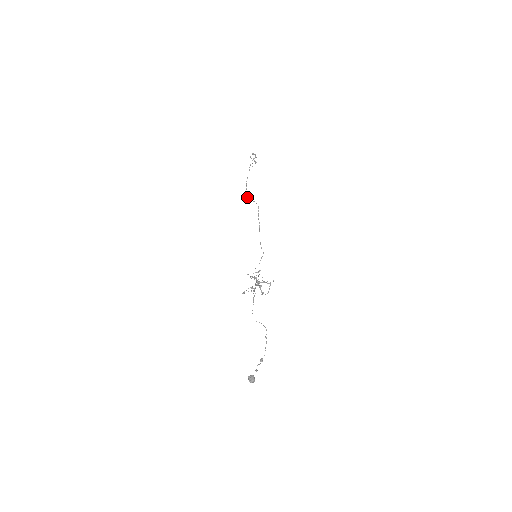
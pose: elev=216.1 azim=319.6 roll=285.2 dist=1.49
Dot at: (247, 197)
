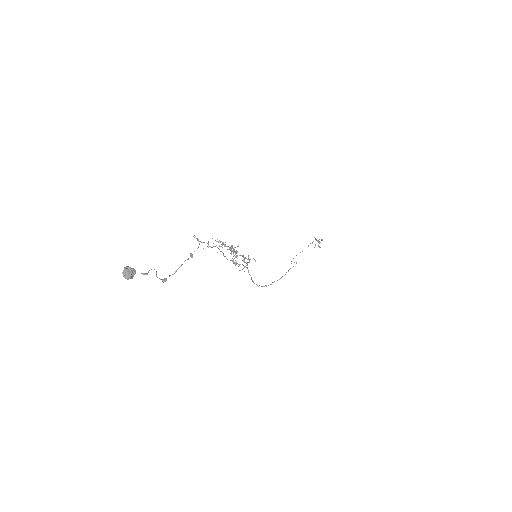
Dot at: occluded
